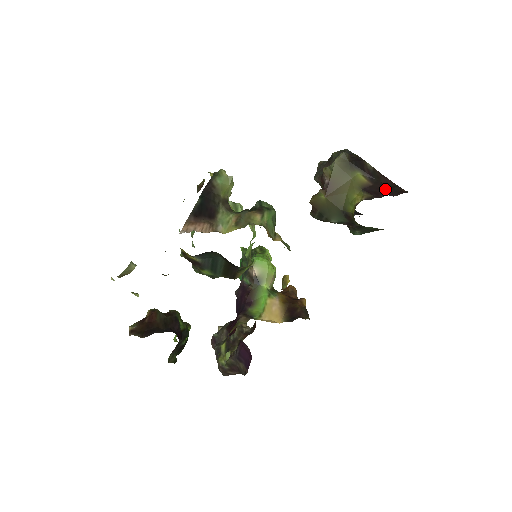
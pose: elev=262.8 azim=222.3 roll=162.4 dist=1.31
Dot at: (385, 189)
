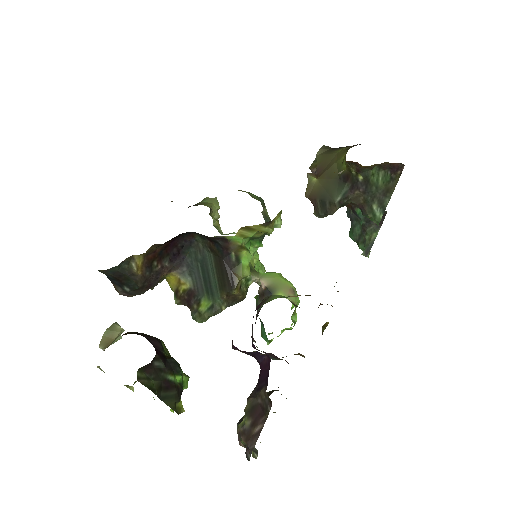
Dot at: occluded
